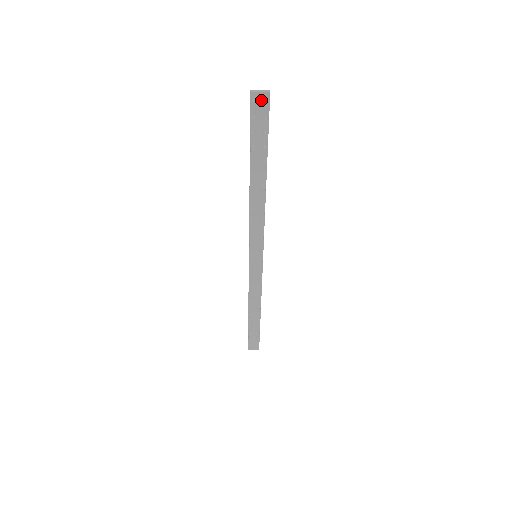
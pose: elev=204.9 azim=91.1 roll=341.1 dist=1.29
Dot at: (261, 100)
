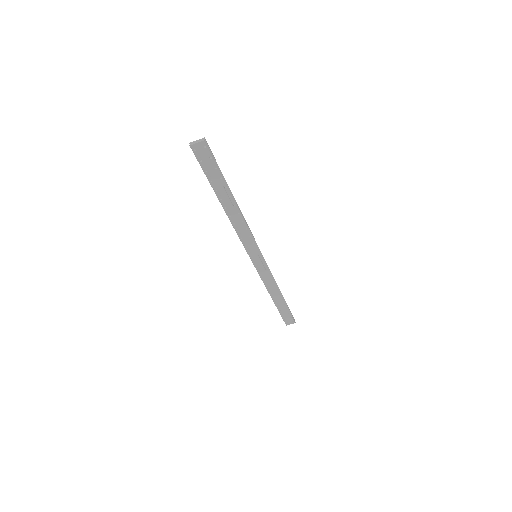
Dot at: (200, 148)
